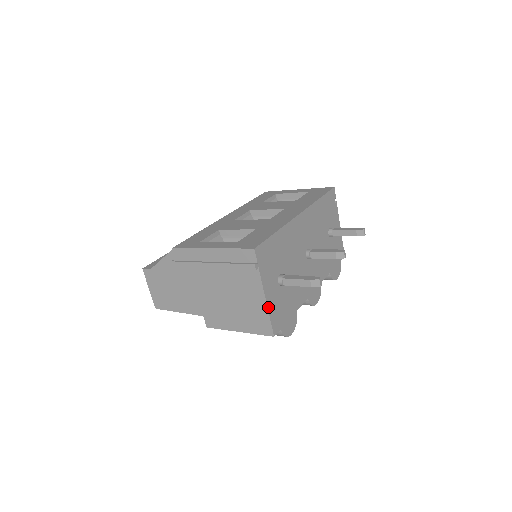
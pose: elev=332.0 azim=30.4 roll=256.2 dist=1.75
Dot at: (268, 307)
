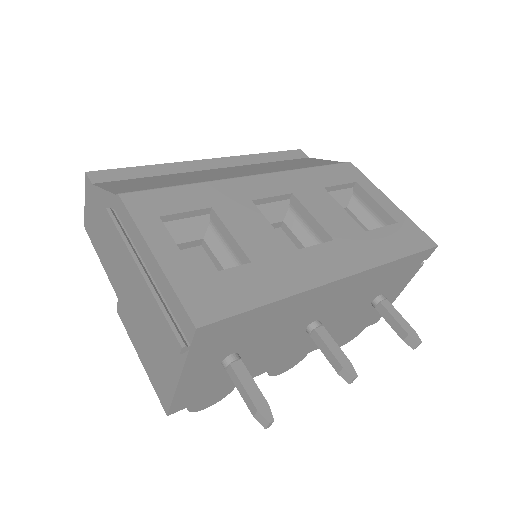
Dot at: (178, 389)
